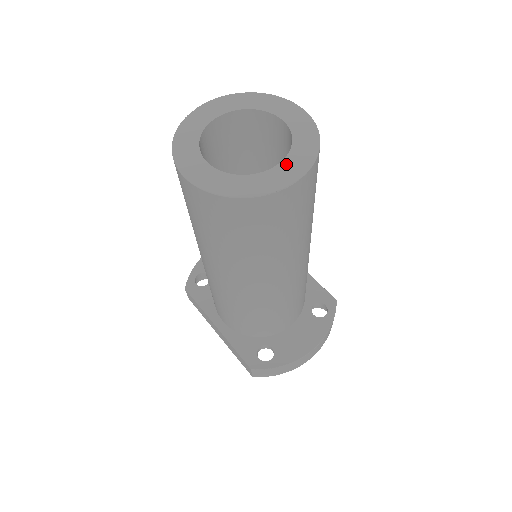
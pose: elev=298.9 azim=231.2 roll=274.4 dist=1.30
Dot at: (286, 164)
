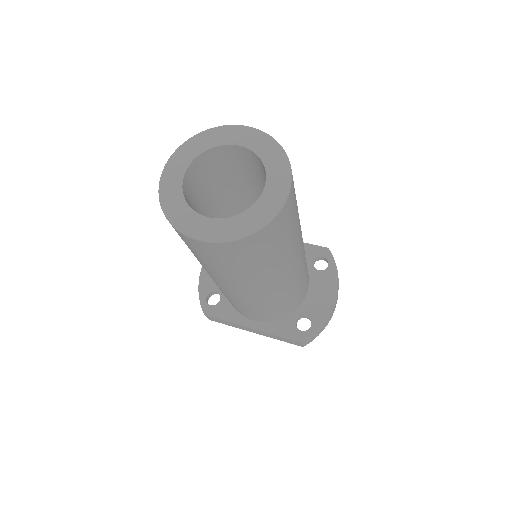
Dot at: (271, 182)
